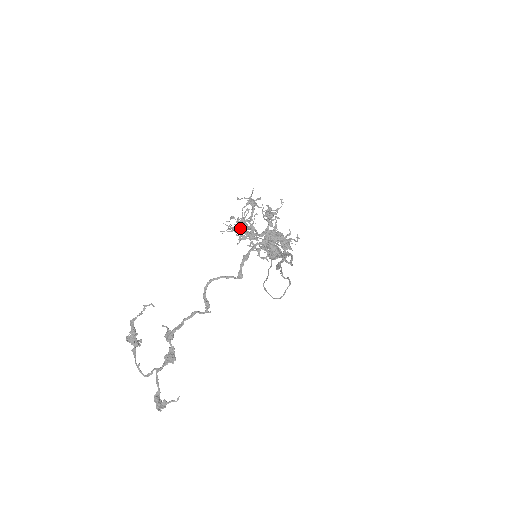
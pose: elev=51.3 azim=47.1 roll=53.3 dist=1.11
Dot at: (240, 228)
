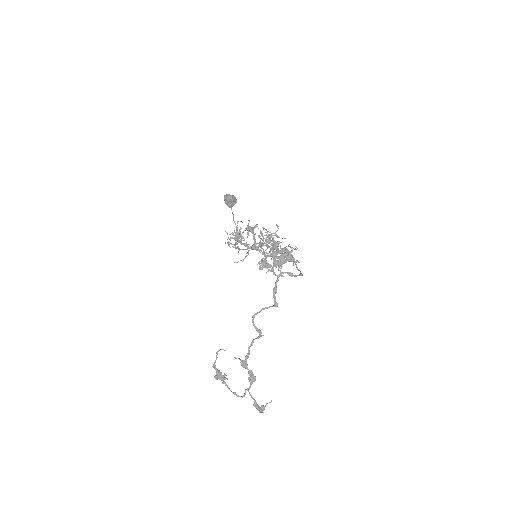
Dot at: (245, 249)
